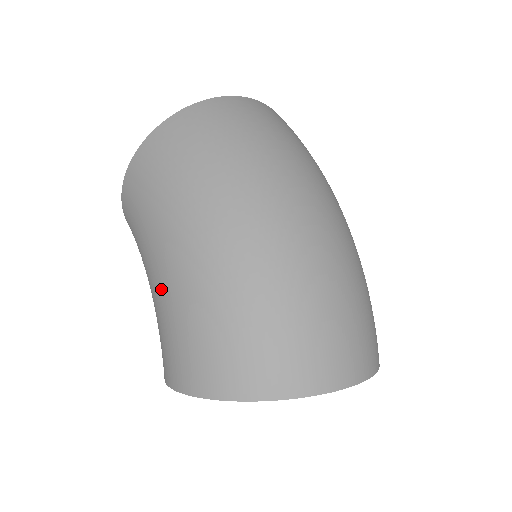
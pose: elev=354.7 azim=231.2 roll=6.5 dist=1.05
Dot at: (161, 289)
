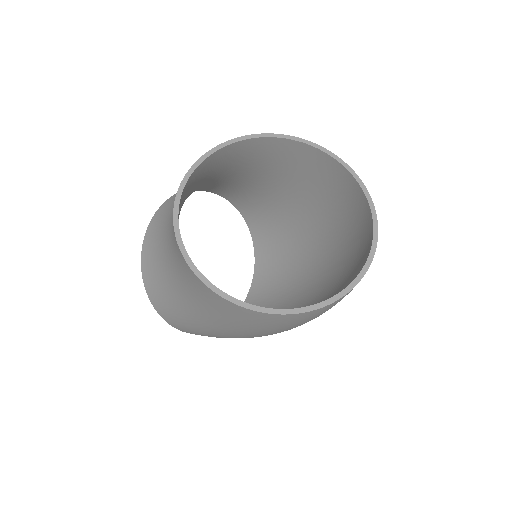
Dot at: (202, 325)
